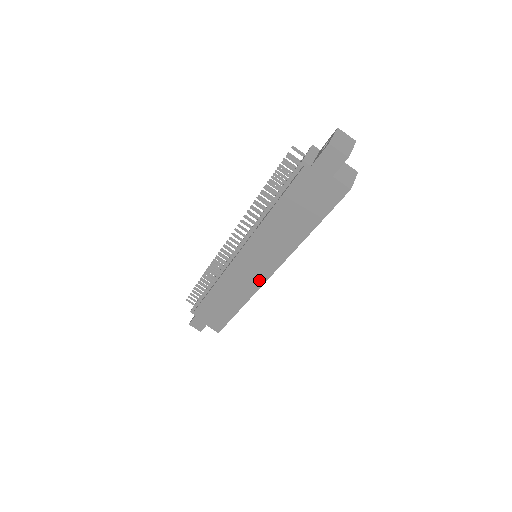
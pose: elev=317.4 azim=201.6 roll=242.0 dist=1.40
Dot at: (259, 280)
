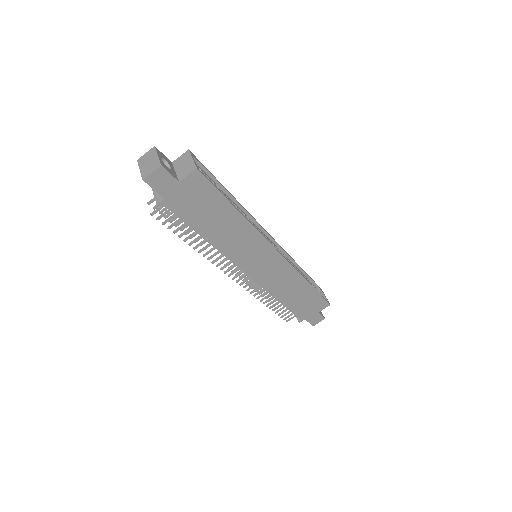
Dot at: (280, 262)
